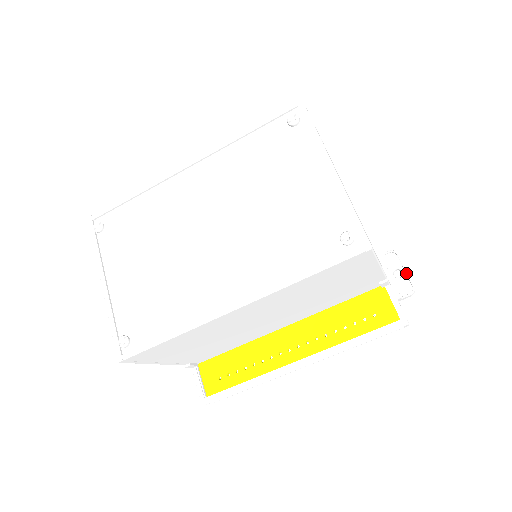
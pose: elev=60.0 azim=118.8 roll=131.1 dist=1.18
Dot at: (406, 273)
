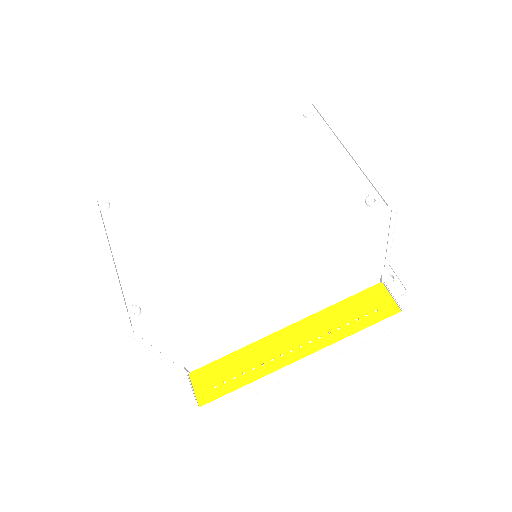
Dot at: (398, 276)
